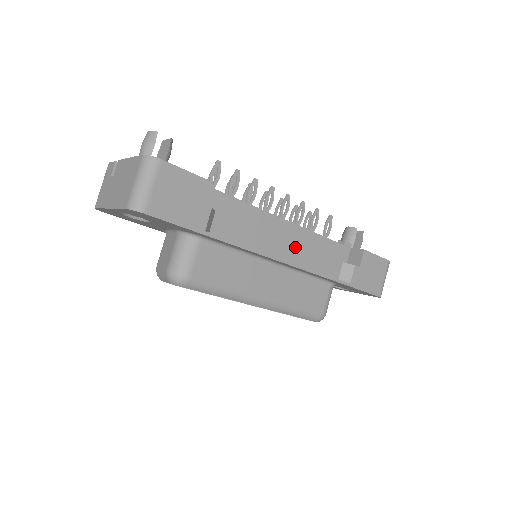
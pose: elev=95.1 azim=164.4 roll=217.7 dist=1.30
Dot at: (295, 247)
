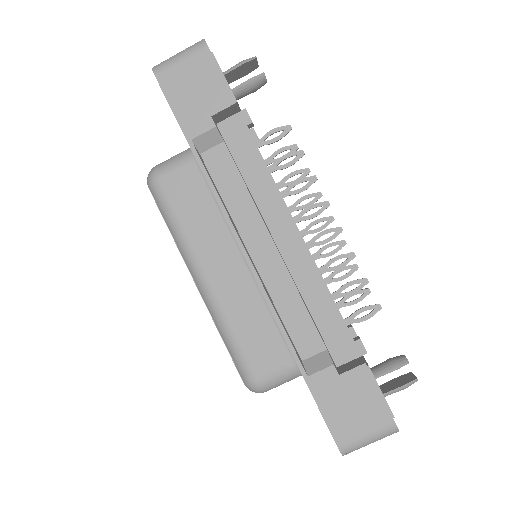
Dot at: (279, 263)
